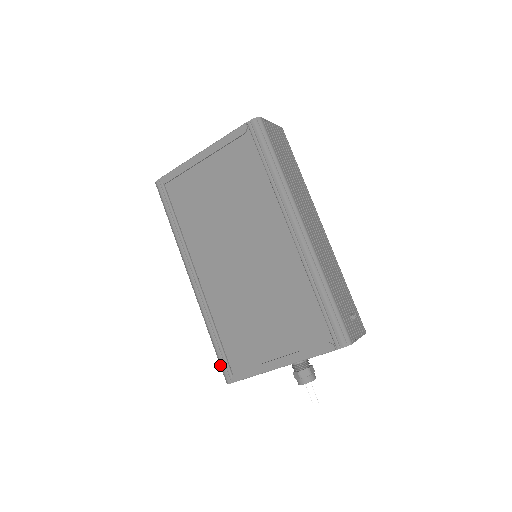
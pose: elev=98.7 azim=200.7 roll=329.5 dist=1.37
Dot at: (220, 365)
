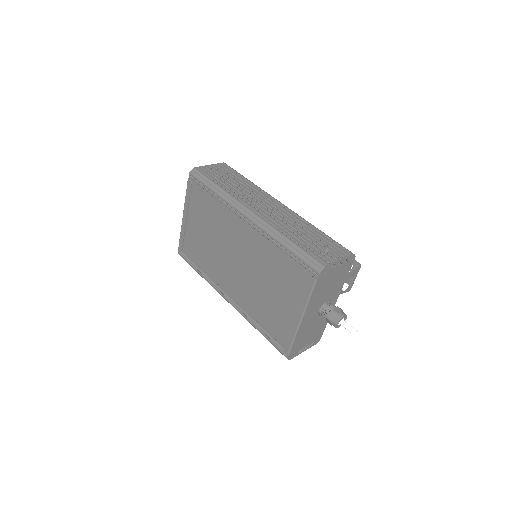
Dot at: (277, 349)
